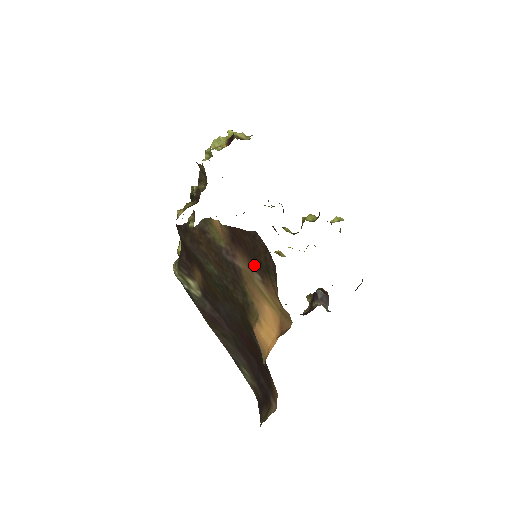
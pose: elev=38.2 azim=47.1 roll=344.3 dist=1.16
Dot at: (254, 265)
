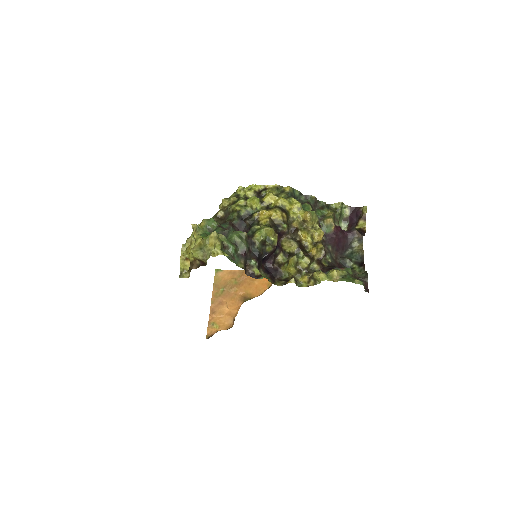
Dot at: occluded
